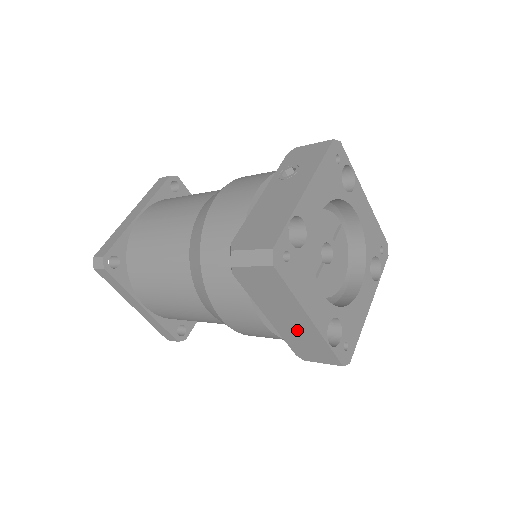
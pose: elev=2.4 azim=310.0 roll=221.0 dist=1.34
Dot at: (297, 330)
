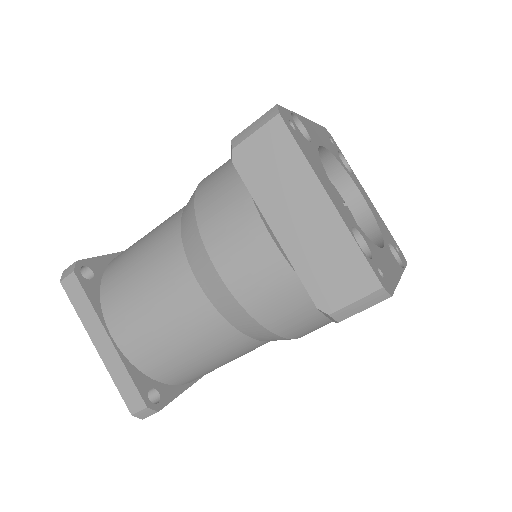
Dot at: (314, 236)
